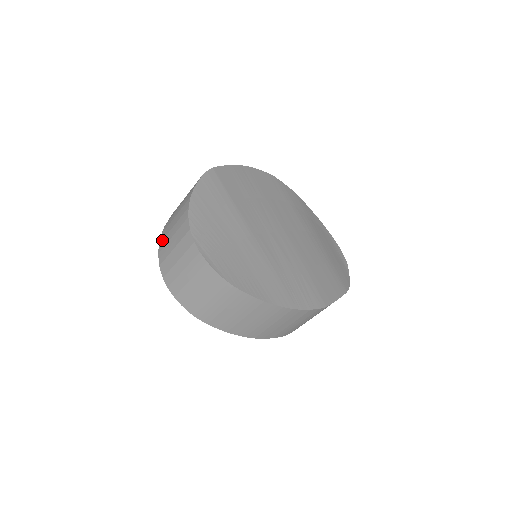
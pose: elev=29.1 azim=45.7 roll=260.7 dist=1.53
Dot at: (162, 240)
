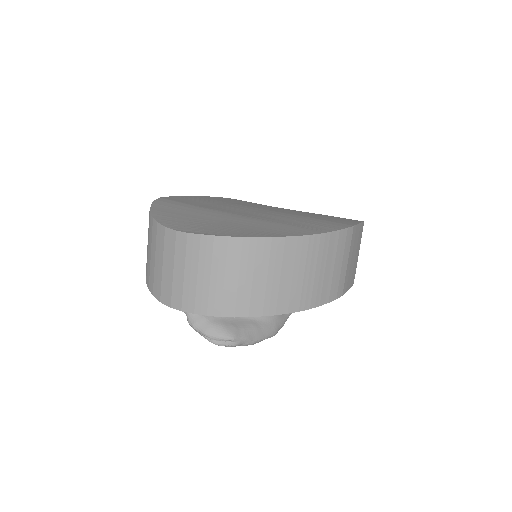
Dot at: (149, 281)
